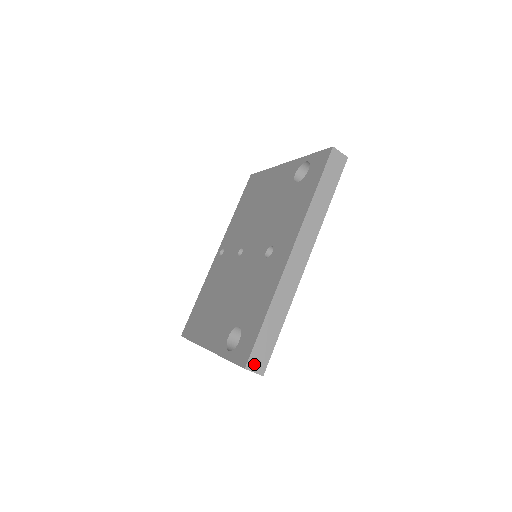
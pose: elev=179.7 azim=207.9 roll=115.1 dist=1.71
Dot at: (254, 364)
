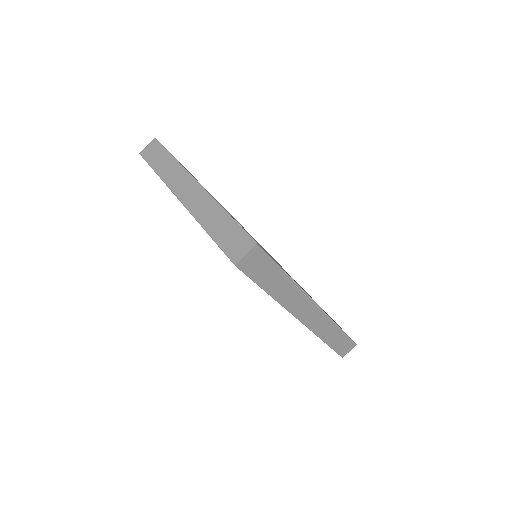
Dot at: (345, 351)
